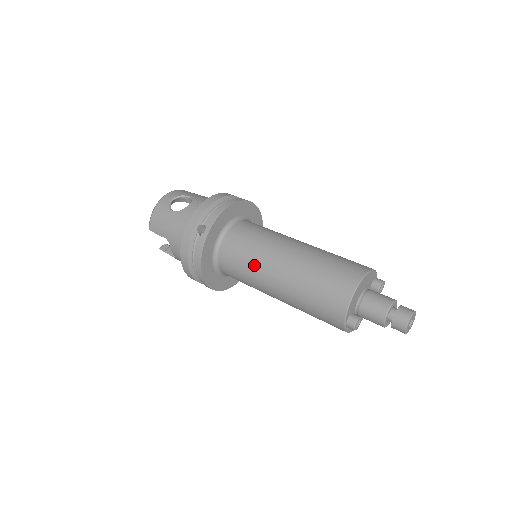
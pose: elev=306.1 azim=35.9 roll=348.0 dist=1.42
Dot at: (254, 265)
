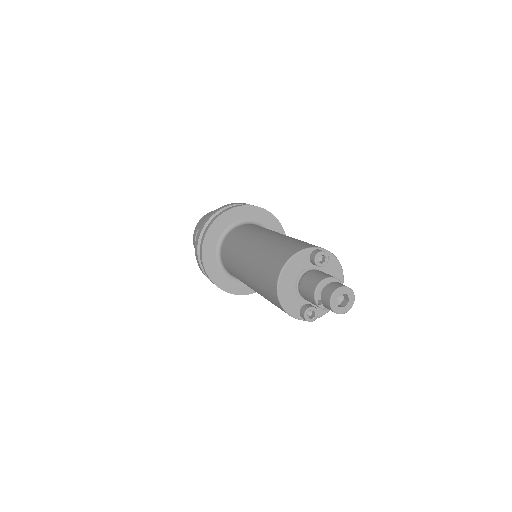
Dot at: occluded
